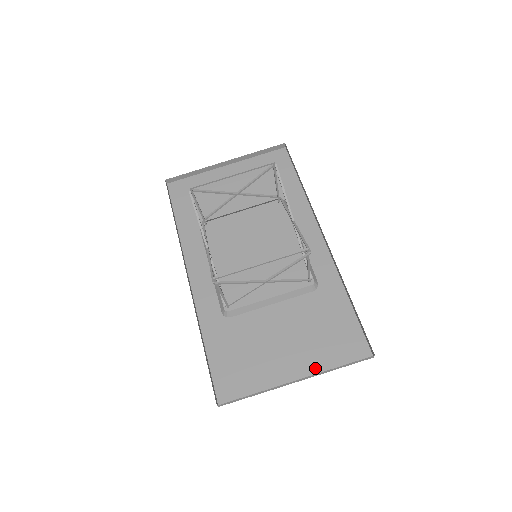
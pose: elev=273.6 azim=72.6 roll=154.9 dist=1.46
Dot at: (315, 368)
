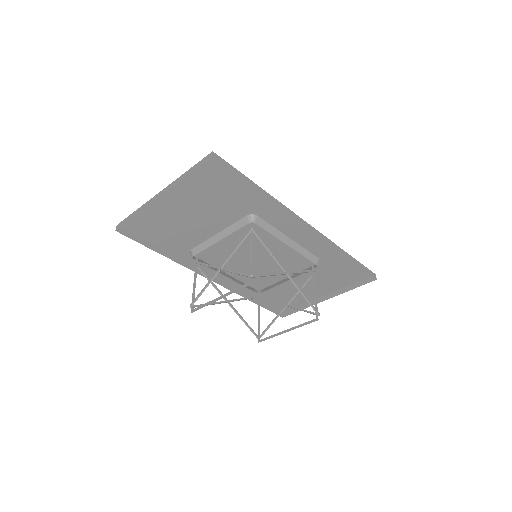
Dot at: (336, 288)
